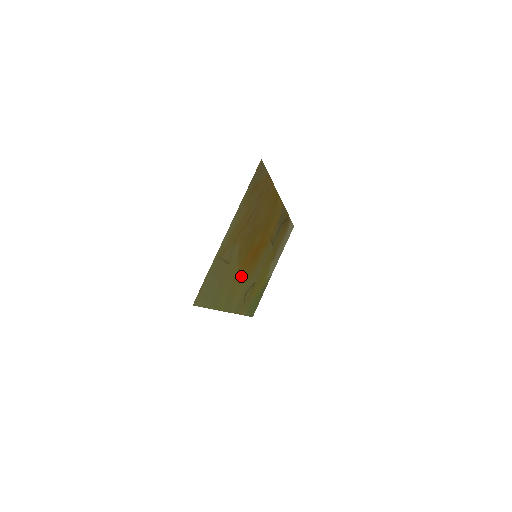
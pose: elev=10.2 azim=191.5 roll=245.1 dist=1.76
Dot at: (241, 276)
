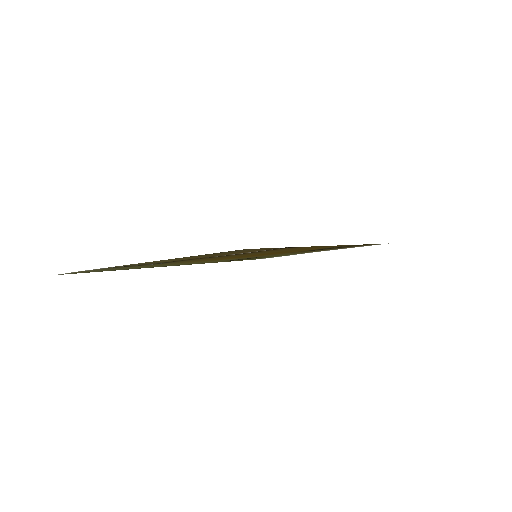
Dot at: (212, 260)
